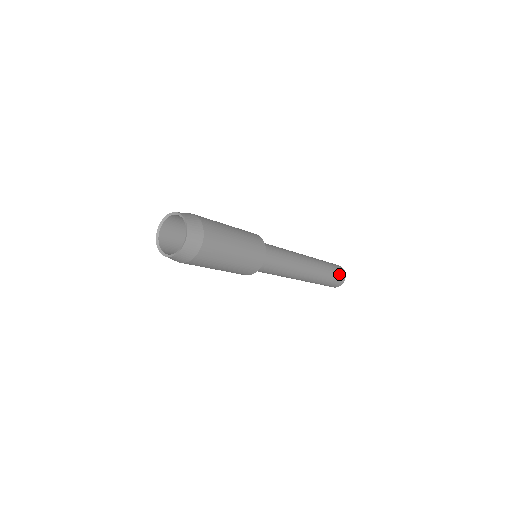
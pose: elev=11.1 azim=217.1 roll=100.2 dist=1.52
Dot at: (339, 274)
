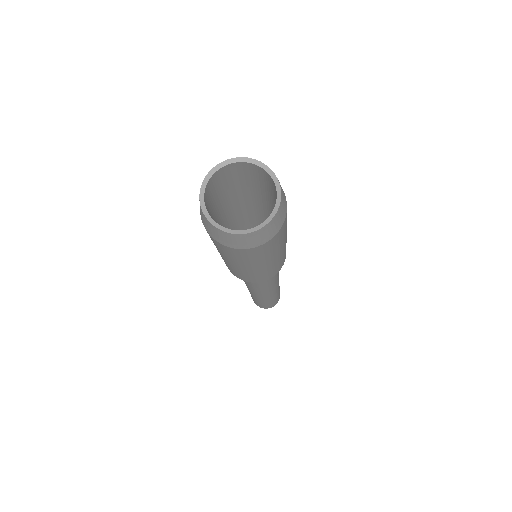
Dot at: occluded
